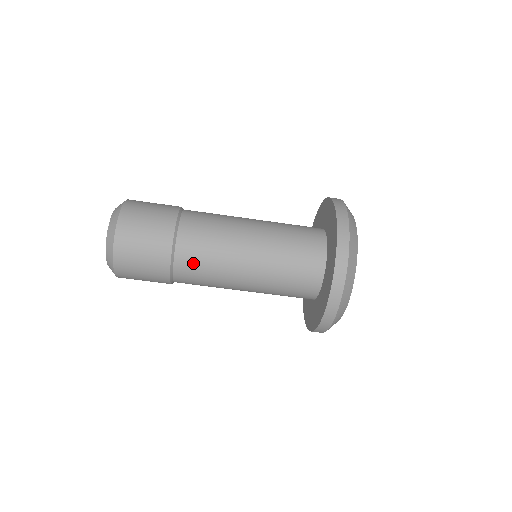
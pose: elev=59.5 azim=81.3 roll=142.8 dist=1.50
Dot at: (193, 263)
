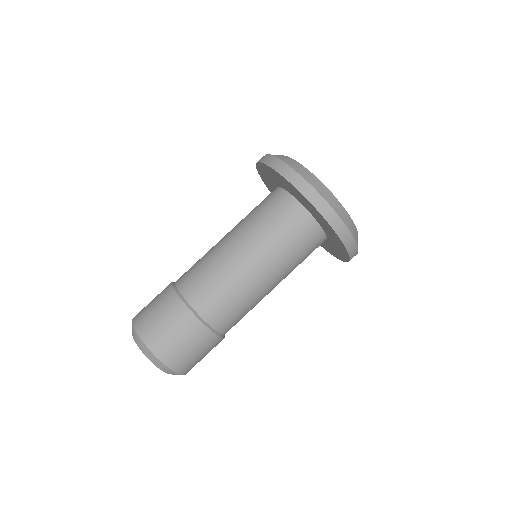
Dot at: (191, 277)
